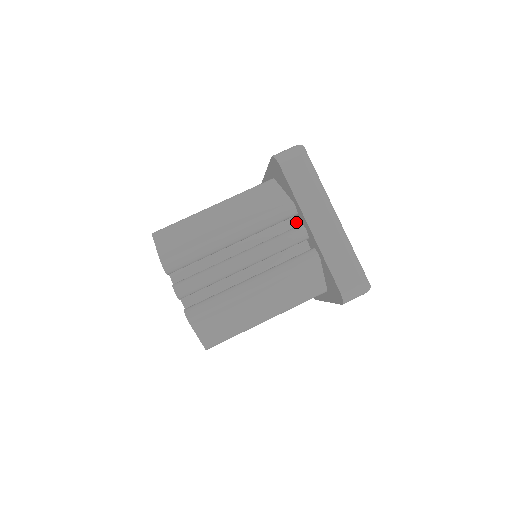
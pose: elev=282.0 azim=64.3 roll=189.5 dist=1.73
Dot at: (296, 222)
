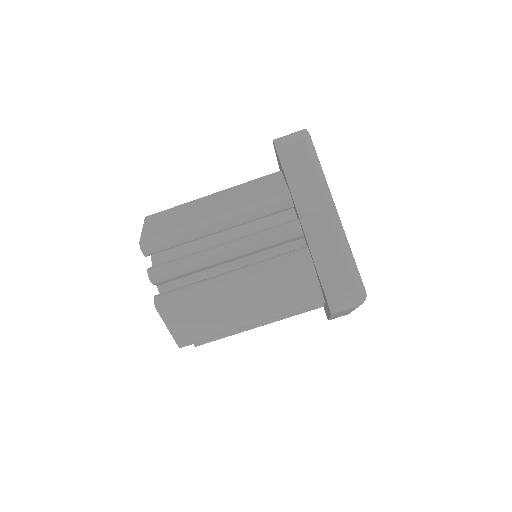
Dot at: occluded
